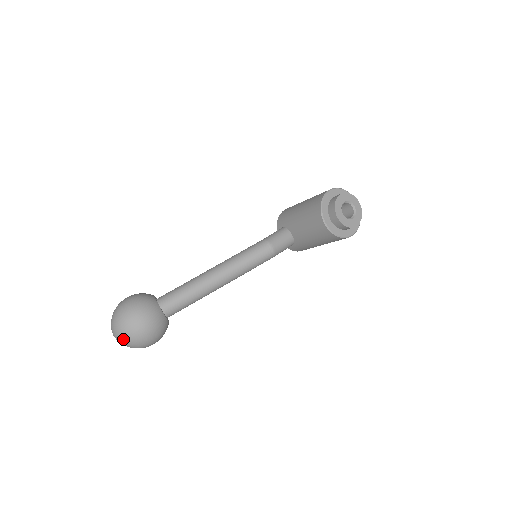
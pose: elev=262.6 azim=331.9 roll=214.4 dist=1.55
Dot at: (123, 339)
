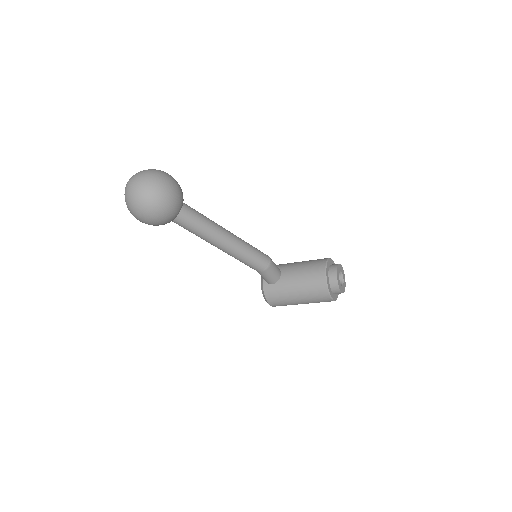
Dot at: (145, 183)
